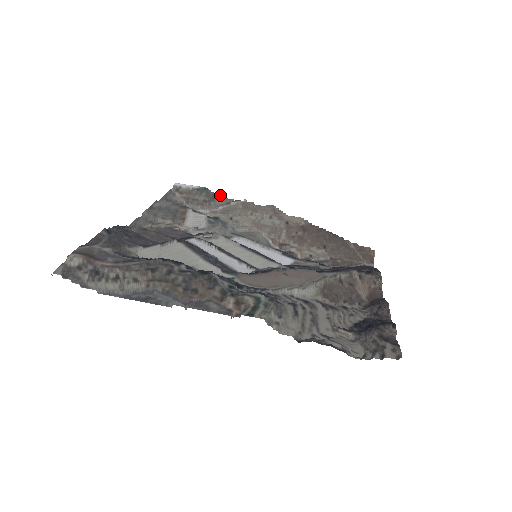
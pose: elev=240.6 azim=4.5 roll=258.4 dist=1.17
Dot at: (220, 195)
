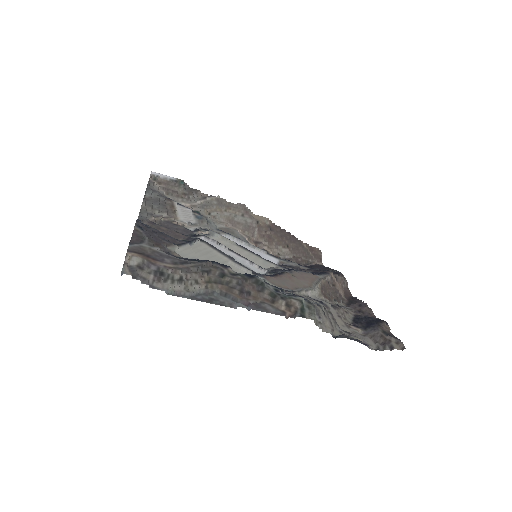
Dot at: (195, 189)
